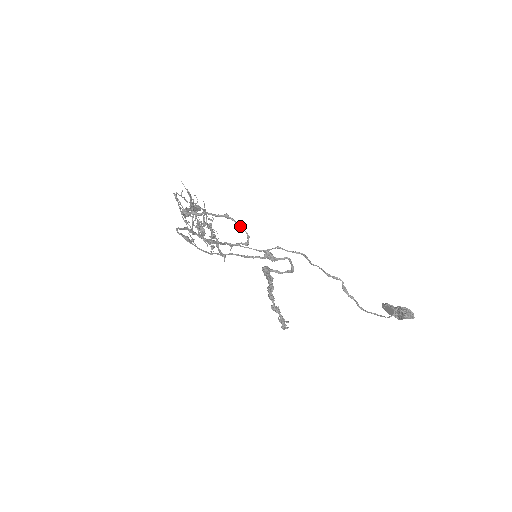
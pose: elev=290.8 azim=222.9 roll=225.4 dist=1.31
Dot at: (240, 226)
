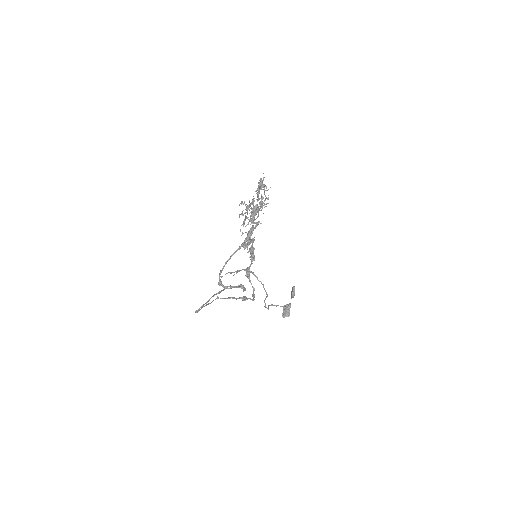
Dot at: occluded
